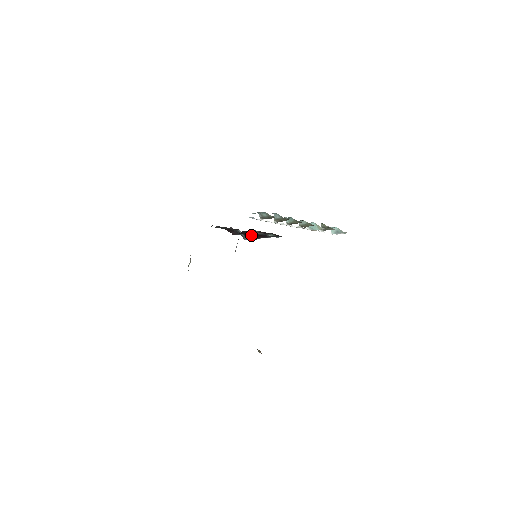
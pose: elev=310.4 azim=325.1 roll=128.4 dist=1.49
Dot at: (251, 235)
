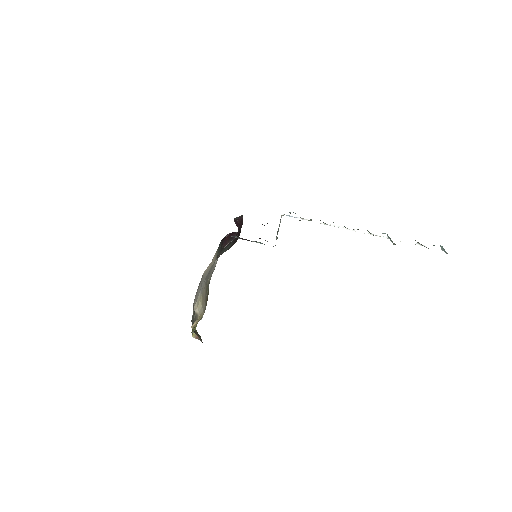
Dot at: occluded
